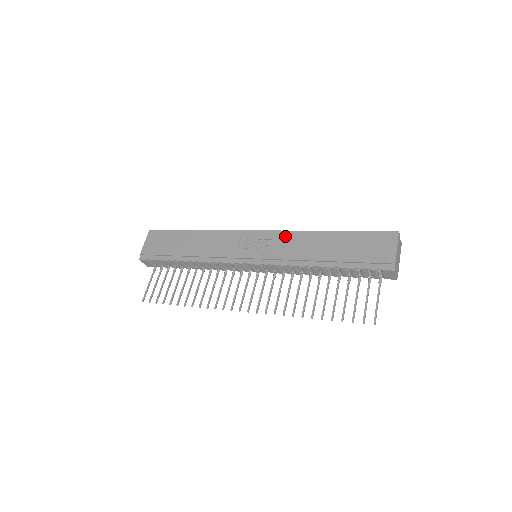
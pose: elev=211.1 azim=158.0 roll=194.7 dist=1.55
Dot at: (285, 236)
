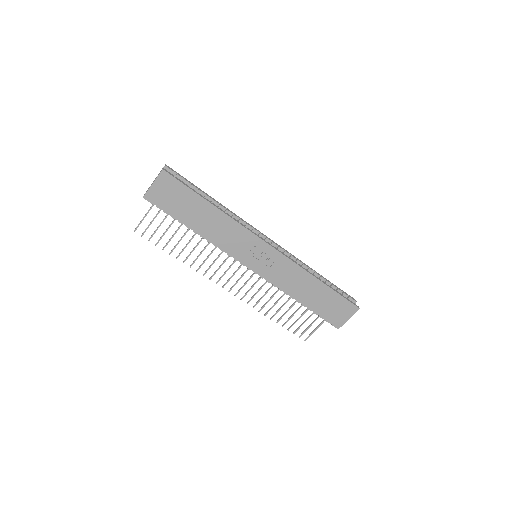
Dot at: (288, 265)
